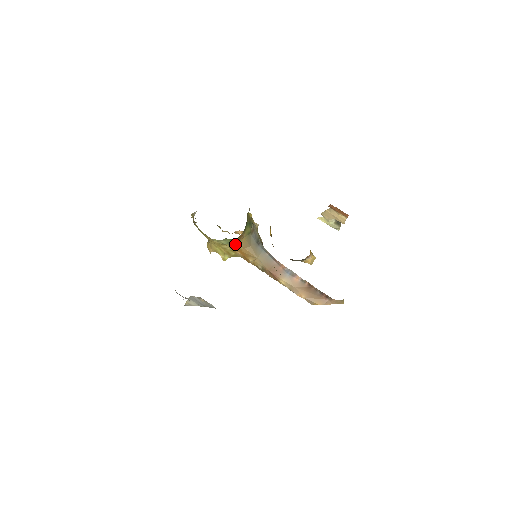
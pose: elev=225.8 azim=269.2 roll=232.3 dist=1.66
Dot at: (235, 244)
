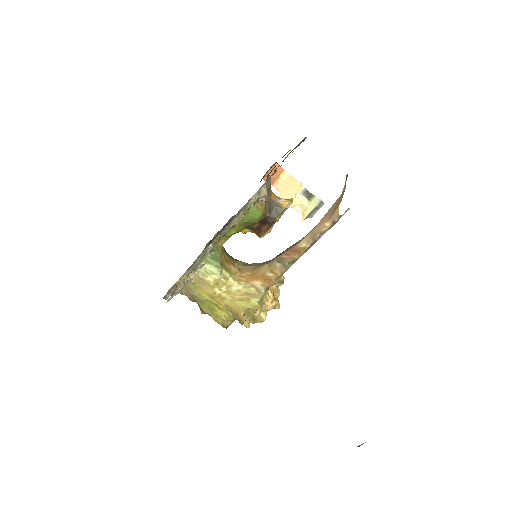
Dot at: (237, 274)
